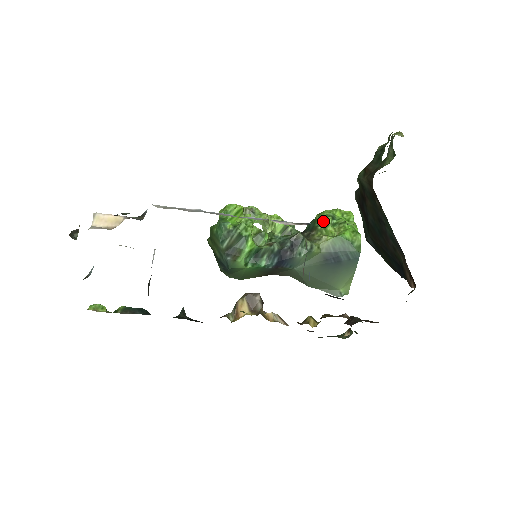
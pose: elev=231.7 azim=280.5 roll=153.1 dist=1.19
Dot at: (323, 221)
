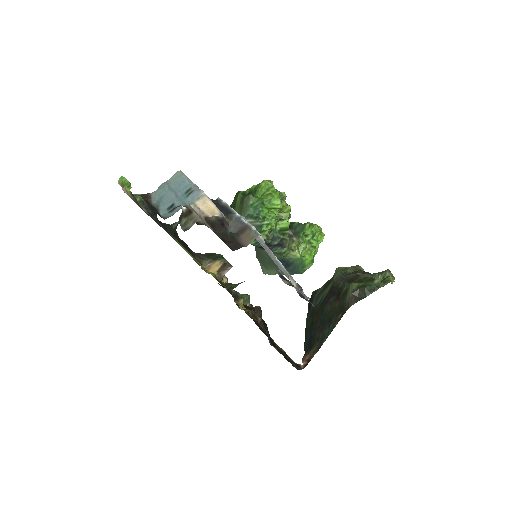
Dot at: (307, 234)
